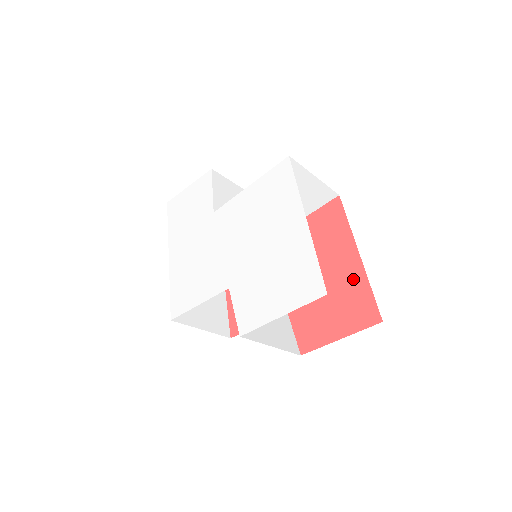
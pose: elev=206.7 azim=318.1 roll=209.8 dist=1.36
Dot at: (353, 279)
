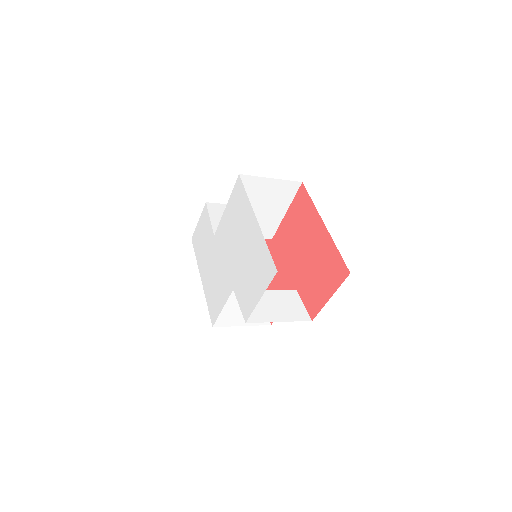
Dot at: (326, 247)
